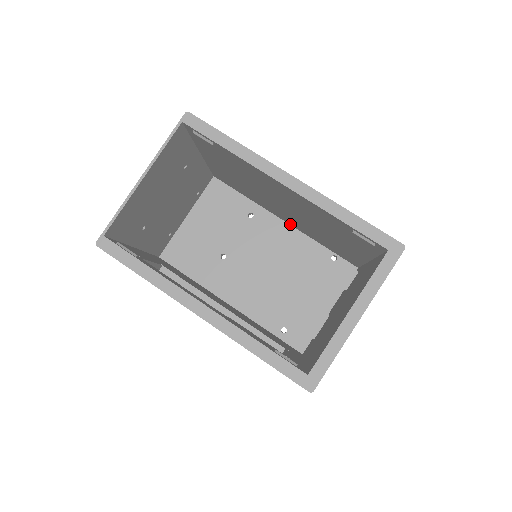
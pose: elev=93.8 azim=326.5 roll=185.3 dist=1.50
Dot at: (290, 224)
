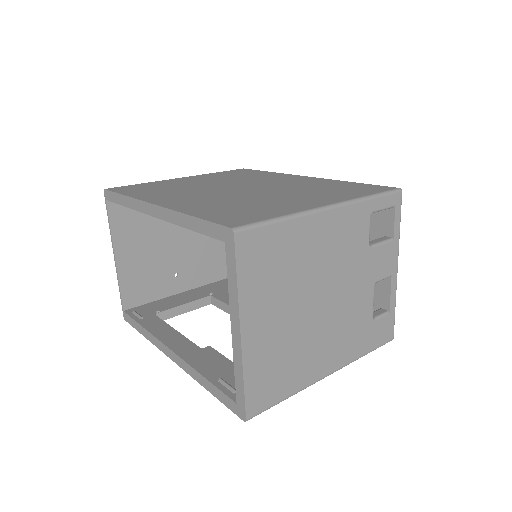
Dot at: occluded
